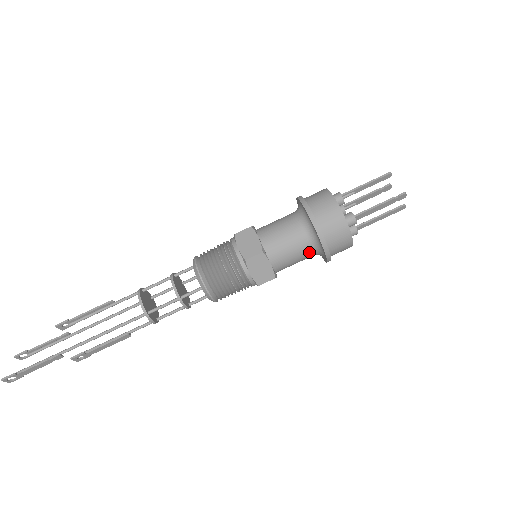
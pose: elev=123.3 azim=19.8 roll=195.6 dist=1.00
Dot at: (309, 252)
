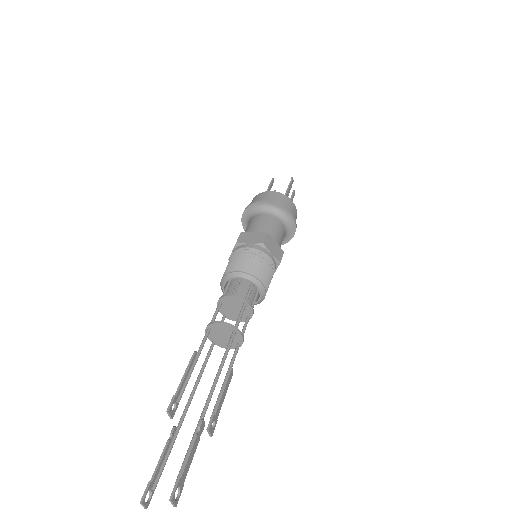
Dot at: (283, 229)
